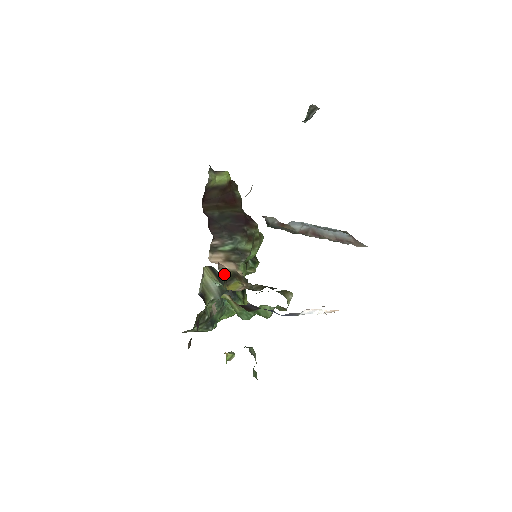
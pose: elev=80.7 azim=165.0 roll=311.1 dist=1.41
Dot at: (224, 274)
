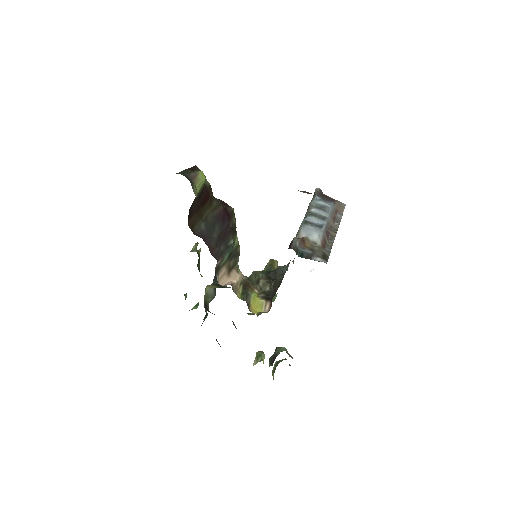
Dot at: (238, 292)
